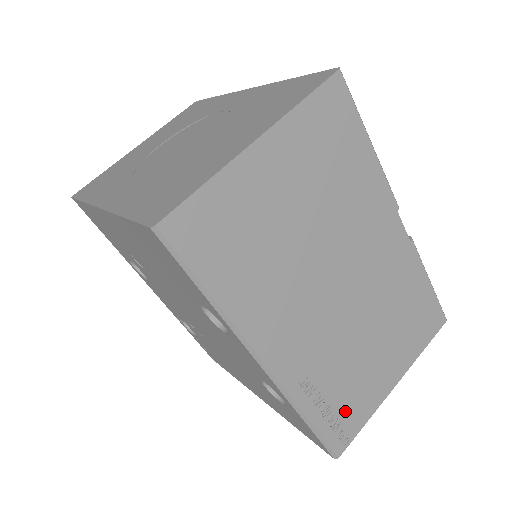
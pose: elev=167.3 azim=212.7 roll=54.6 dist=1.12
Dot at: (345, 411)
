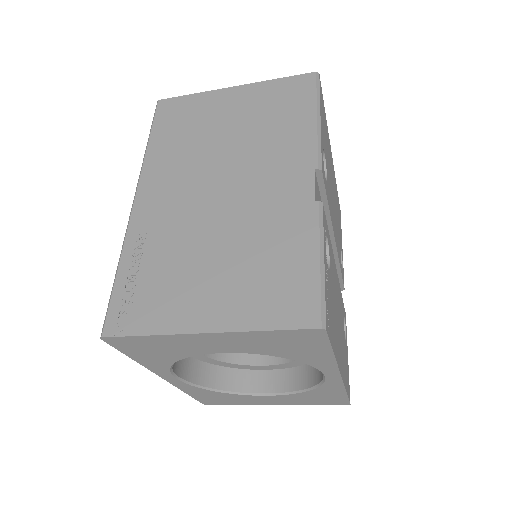
Dot at: (144, 297)
